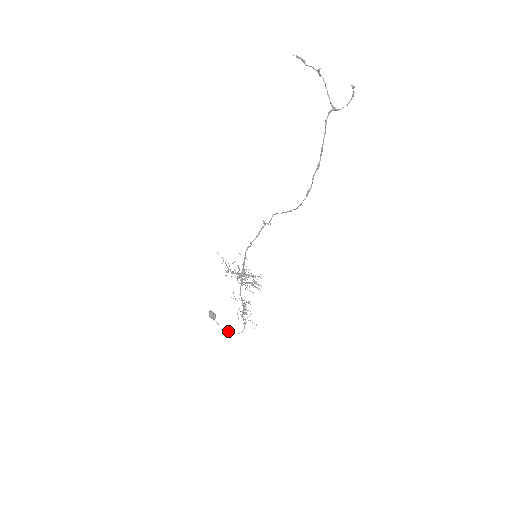
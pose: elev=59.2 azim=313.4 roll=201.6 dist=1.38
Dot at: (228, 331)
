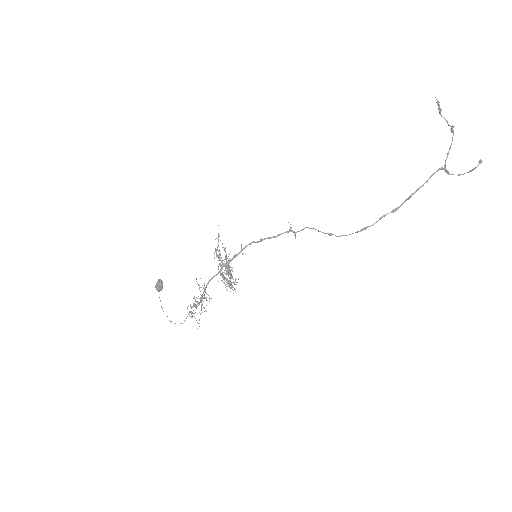
Dot at: occluded
